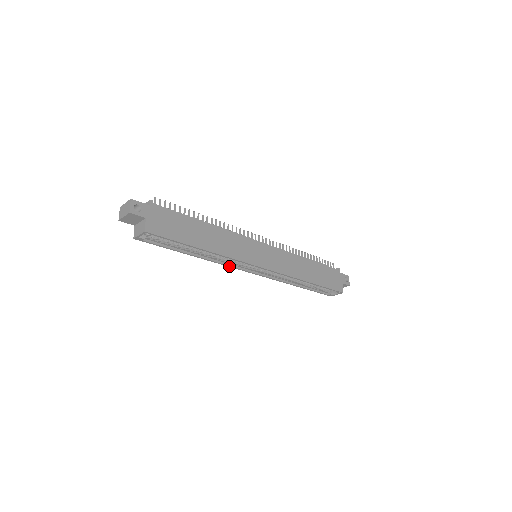
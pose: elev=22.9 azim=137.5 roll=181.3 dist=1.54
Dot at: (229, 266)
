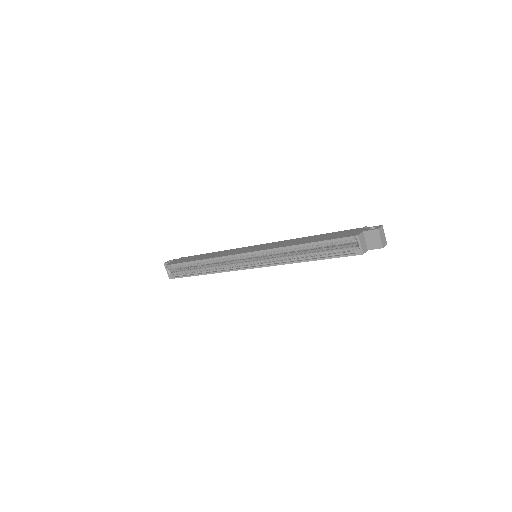
Dot at: occluded
